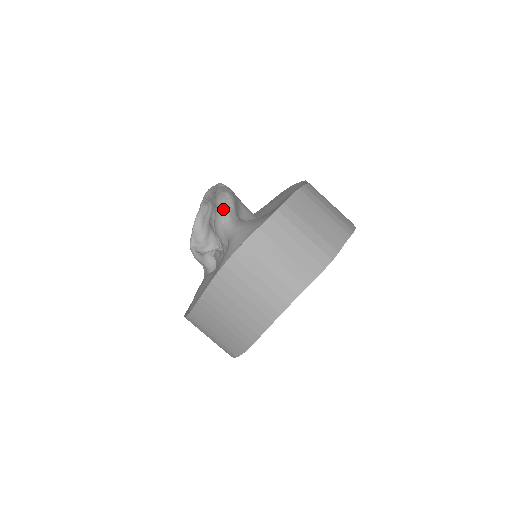
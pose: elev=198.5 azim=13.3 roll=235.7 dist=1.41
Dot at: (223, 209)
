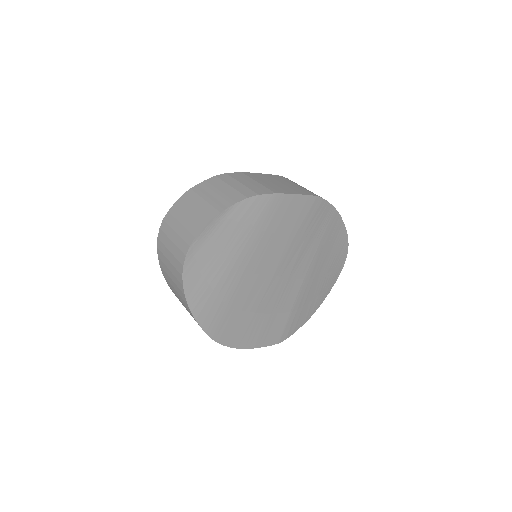
Dot at: occluded
